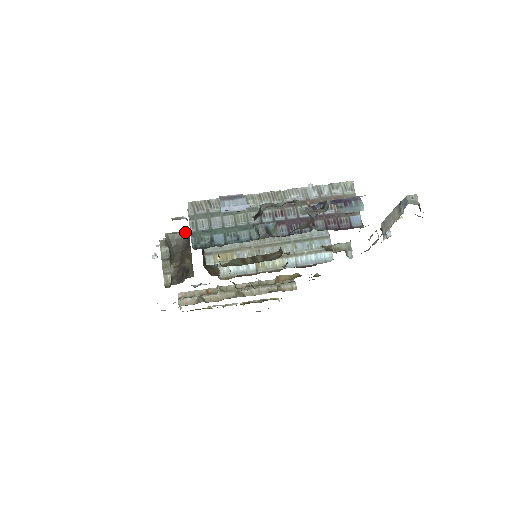
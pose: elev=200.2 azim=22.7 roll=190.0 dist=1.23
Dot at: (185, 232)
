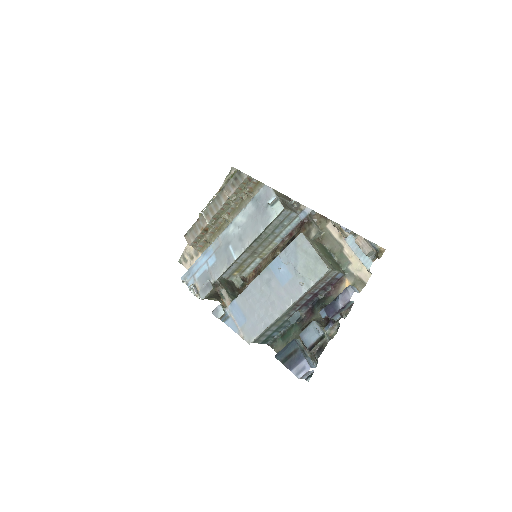
Dot at: (211, 291)
